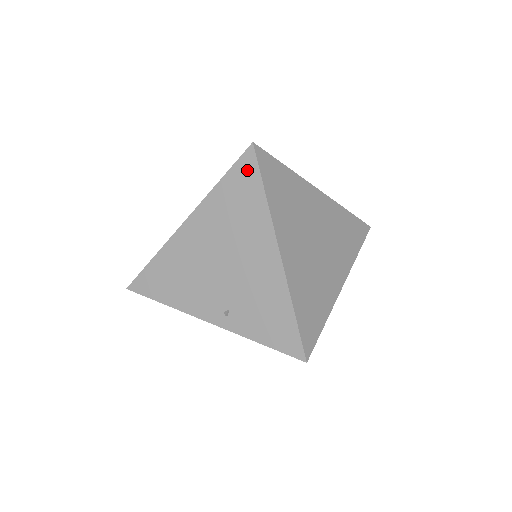
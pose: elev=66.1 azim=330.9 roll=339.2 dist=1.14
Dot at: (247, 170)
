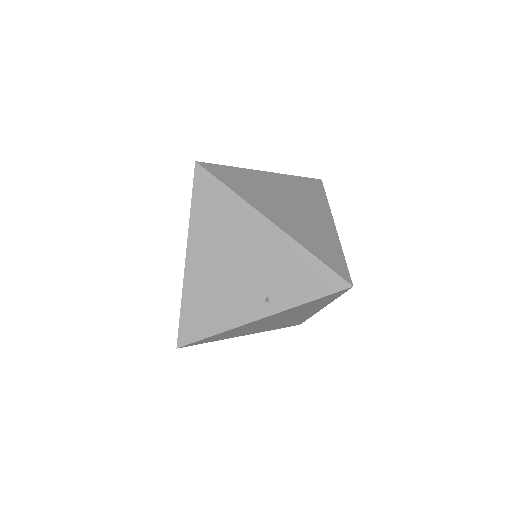
Dot at: (205, 184)
